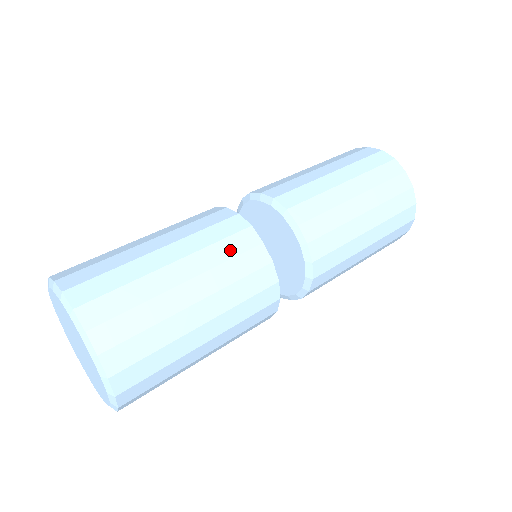
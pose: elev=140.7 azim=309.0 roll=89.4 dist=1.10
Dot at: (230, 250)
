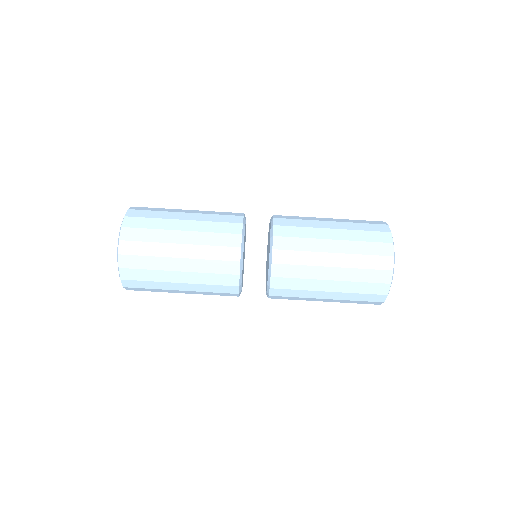
Dot at: (217, 294)
